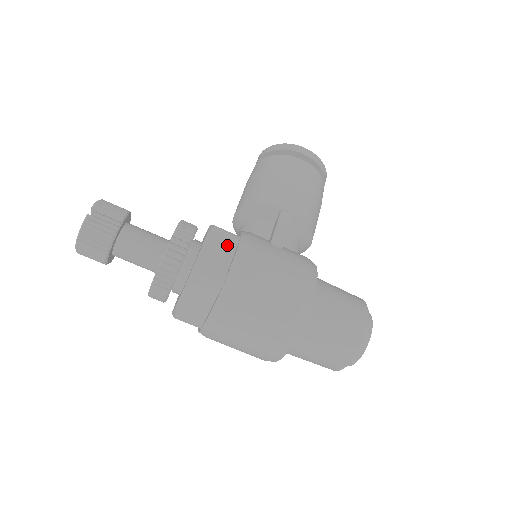
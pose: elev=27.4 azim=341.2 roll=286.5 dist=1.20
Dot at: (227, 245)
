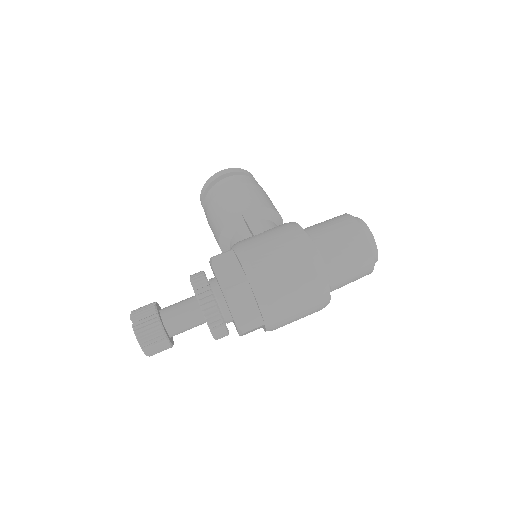
Dot at: (229, 260)
